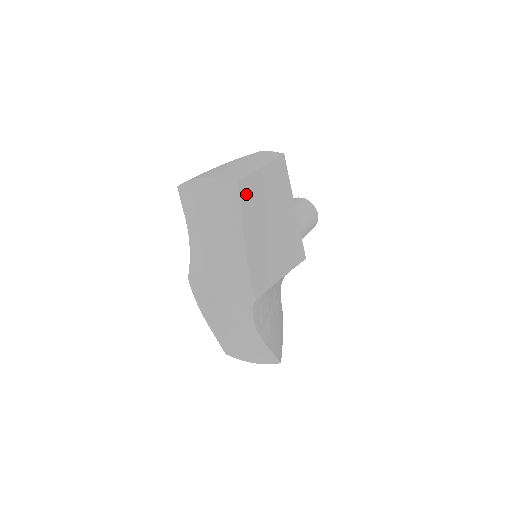
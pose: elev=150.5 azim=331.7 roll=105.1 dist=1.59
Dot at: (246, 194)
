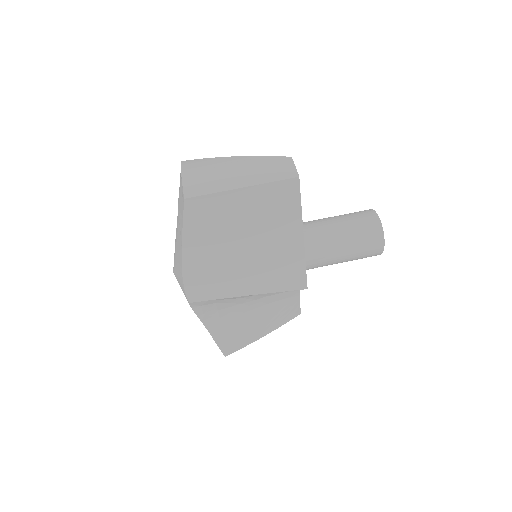
Dot at: (197, 212)
